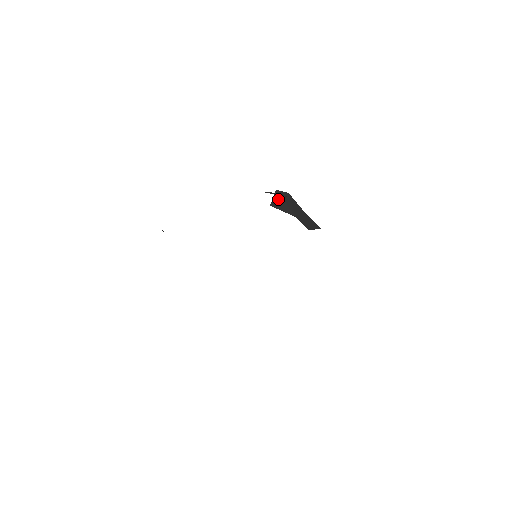
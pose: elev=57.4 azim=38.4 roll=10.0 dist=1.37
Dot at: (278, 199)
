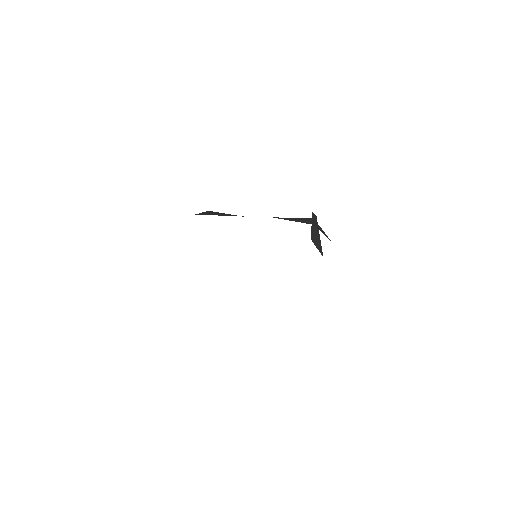
Dot at: (314, 228)
